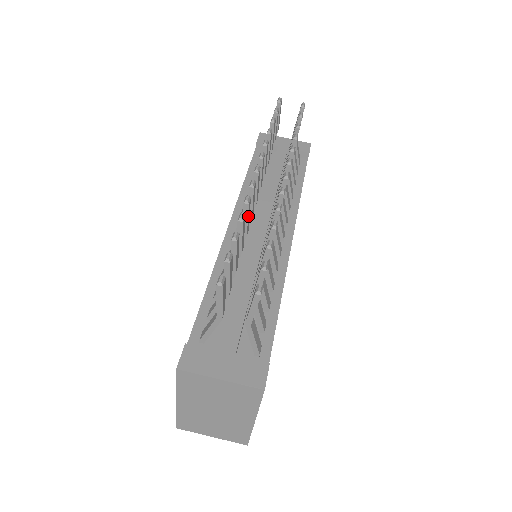
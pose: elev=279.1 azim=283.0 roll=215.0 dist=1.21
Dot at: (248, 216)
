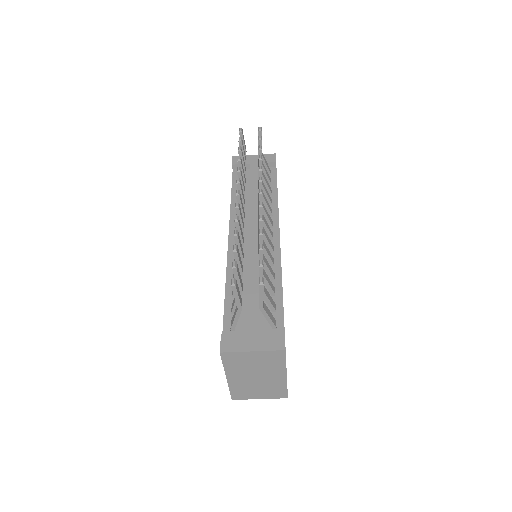
Dot at: (240, 230)
